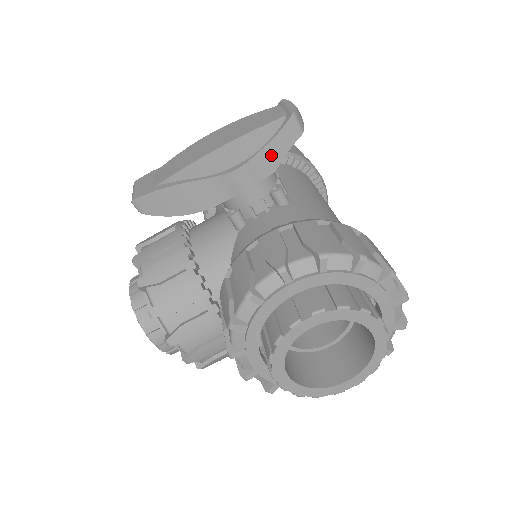
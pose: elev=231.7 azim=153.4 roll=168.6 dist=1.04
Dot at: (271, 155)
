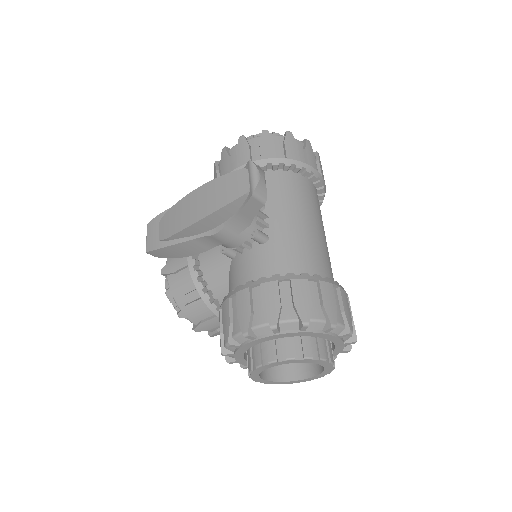
Dot at: (243, 218)
